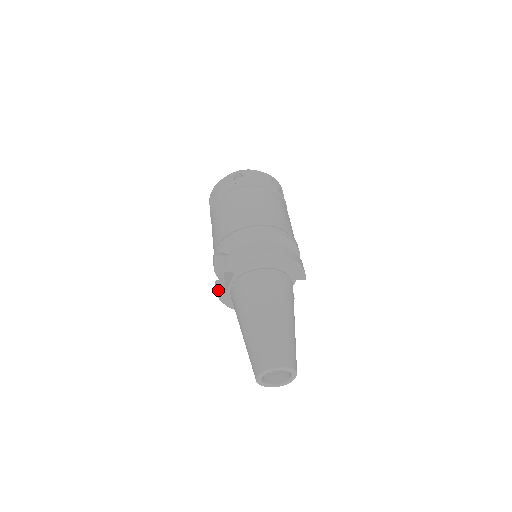
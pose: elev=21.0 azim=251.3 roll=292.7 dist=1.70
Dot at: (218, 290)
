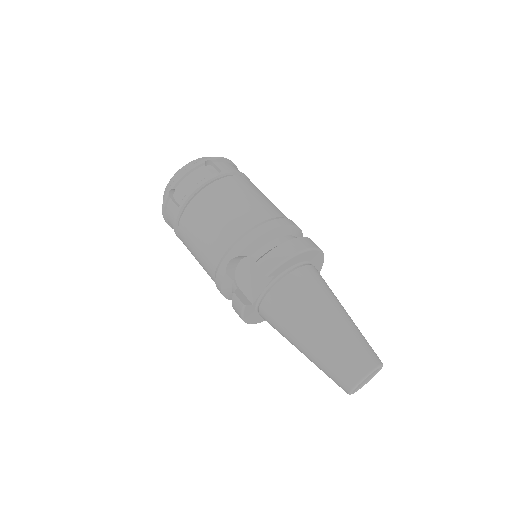
Dot at: (244, 302)
